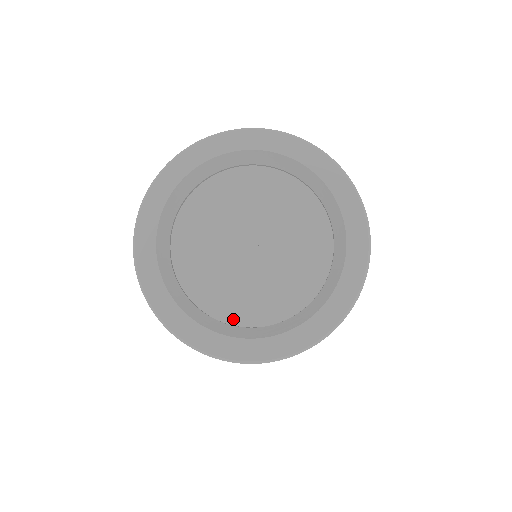
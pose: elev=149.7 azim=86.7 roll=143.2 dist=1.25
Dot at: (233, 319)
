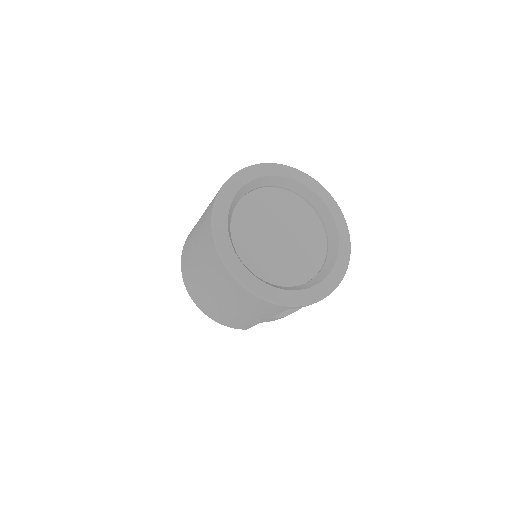
Dot at: (296, 282)
